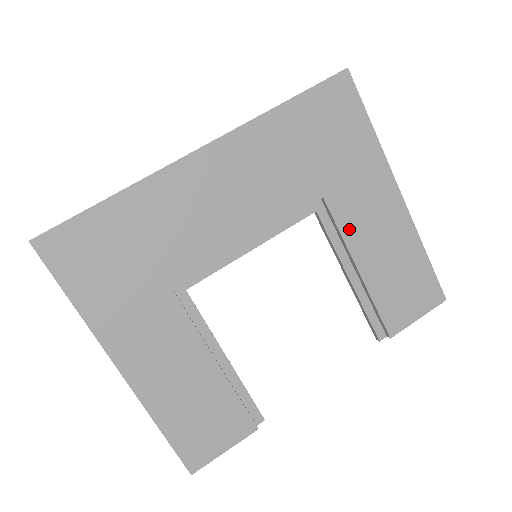
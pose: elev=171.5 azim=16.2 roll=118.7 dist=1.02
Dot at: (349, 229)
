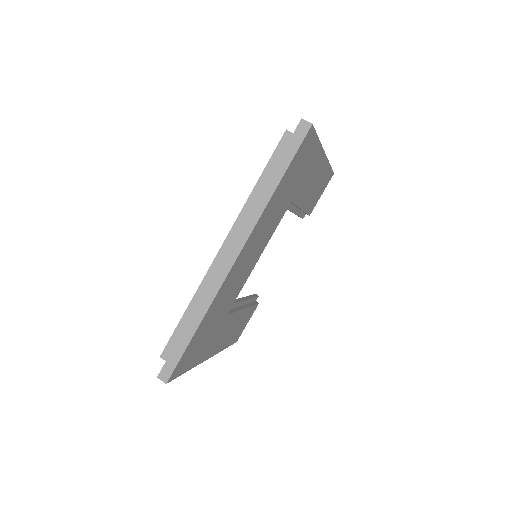
Dot at: (300, 199)
